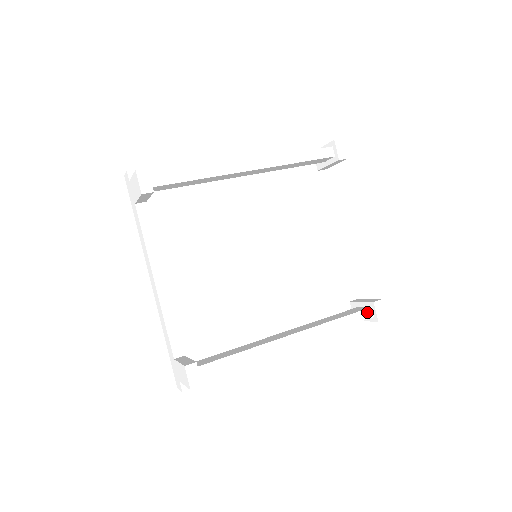
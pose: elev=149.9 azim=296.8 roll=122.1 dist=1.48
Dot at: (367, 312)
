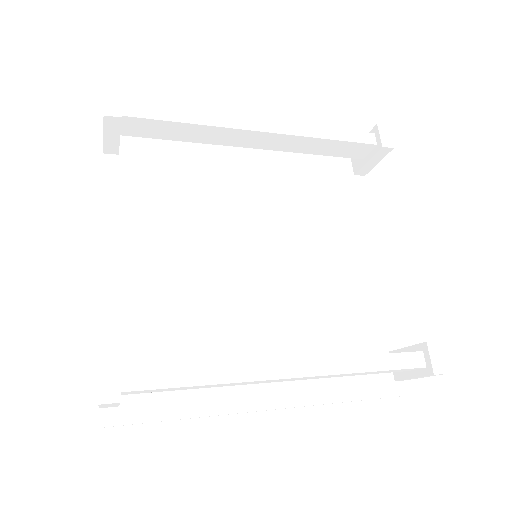
Dot at: (415, 357)
